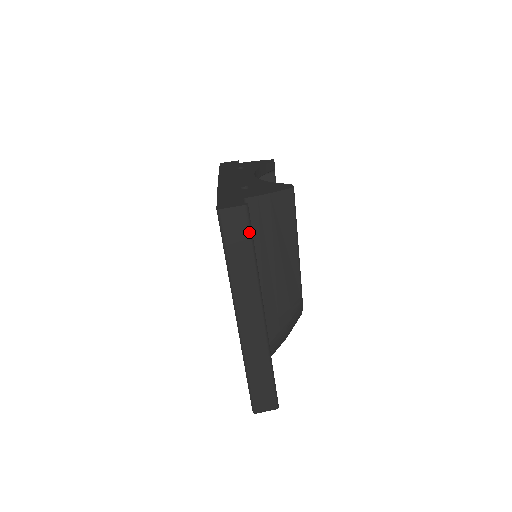
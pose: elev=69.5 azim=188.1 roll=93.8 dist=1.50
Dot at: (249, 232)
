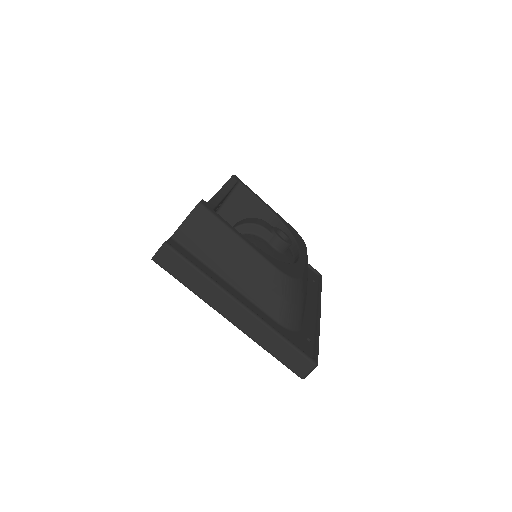
Dot at: (181, 258)
